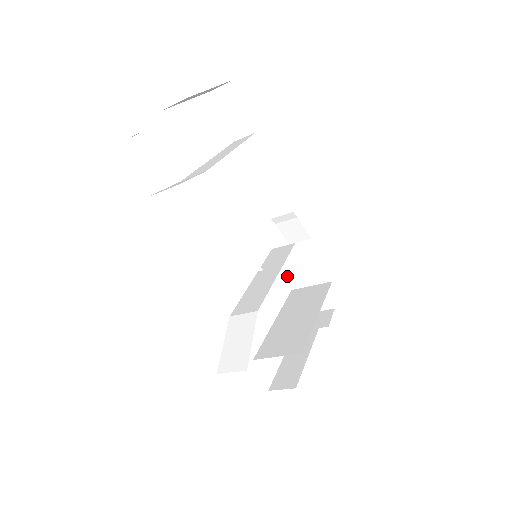
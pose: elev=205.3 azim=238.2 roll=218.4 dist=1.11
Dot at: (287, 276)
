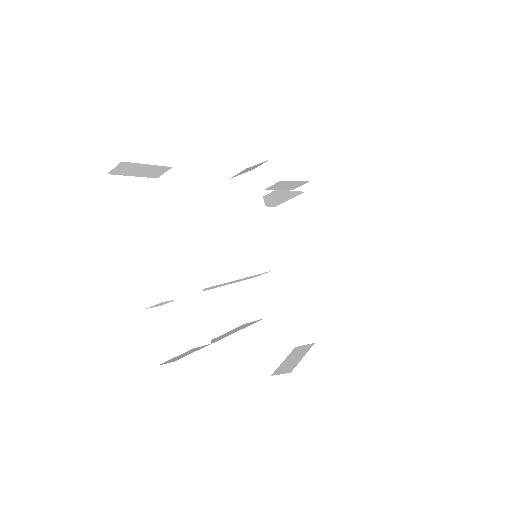
Dot at: (267, 206)
